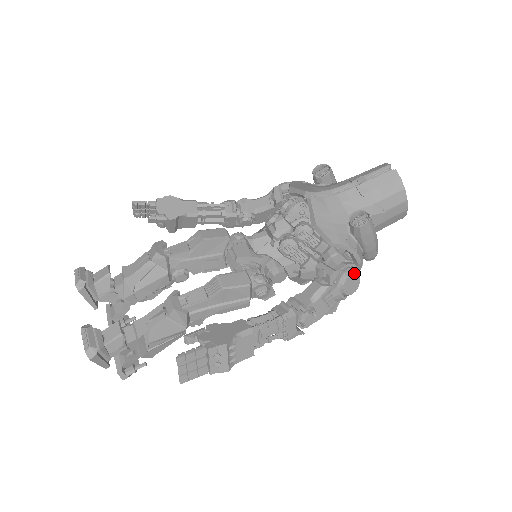
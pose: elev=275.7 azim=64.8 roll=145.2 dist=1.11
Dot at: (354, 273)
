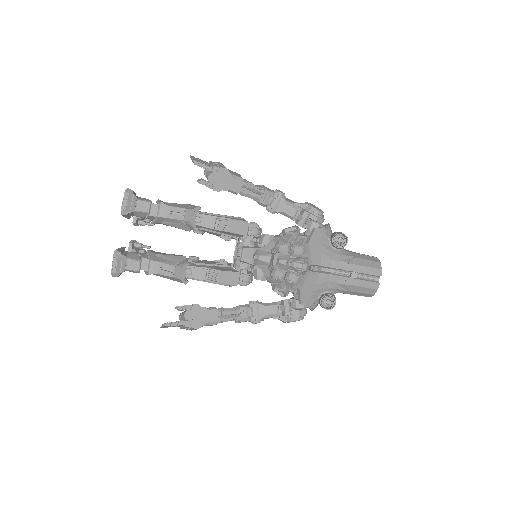
Dot at: occluded
